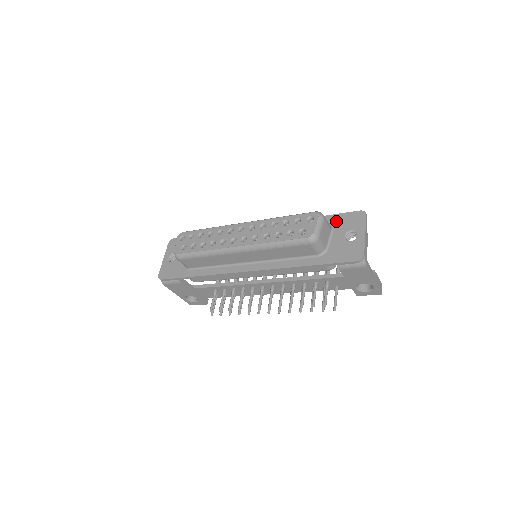
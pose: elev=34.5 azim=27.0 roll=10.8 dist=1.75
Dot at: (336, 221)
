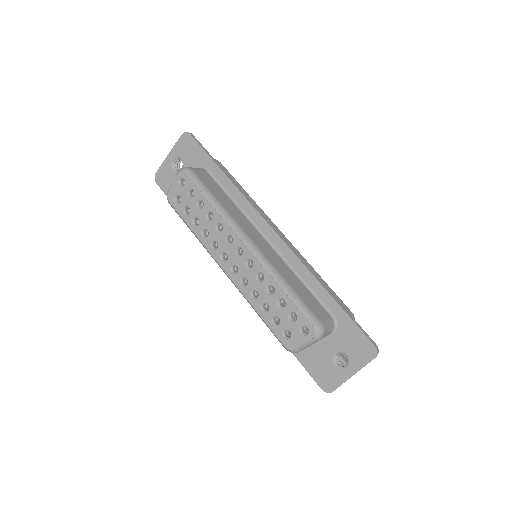
Dot at: (344, 328)
